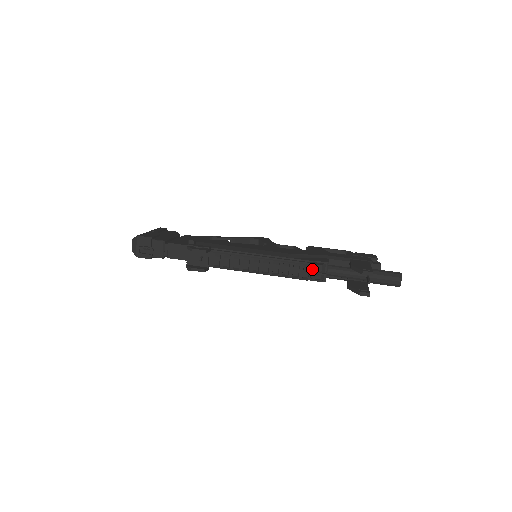
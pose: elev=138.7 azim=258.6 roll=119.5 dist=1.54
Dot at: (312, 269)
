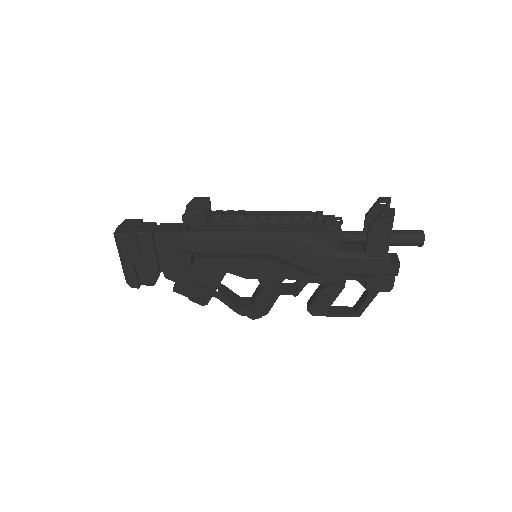
Dot at: (325, 218)
